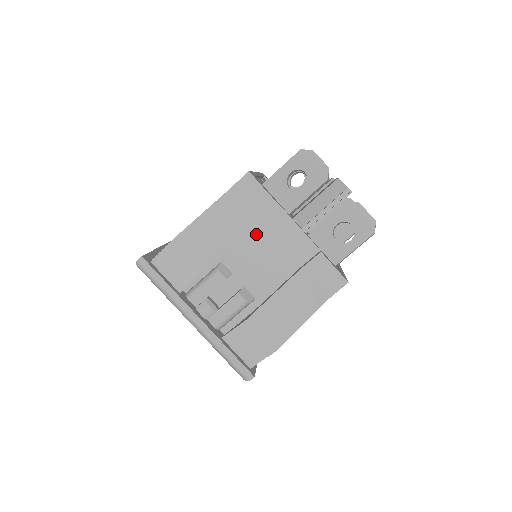
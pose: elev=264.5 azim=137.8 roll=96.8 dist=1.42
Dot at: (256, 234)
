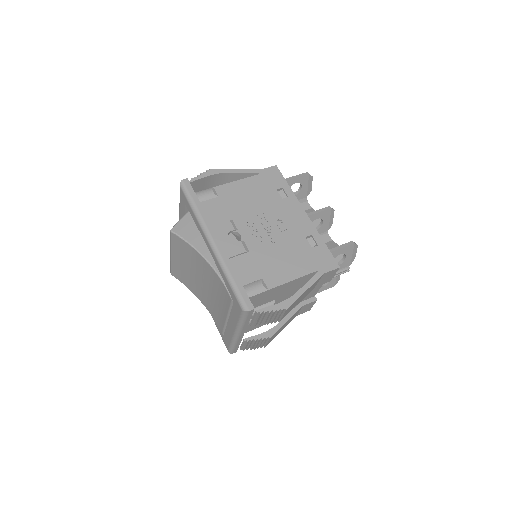
Dot at: occluded
